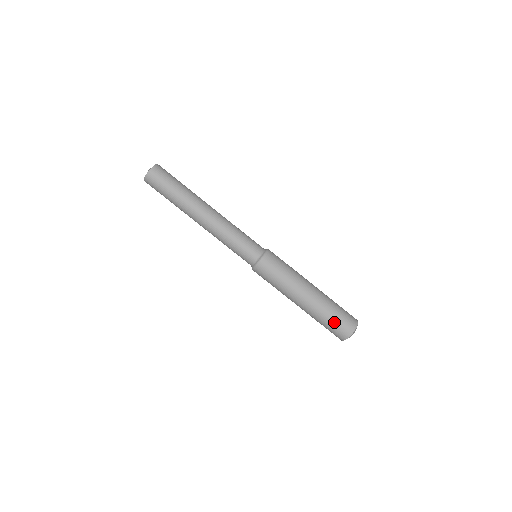
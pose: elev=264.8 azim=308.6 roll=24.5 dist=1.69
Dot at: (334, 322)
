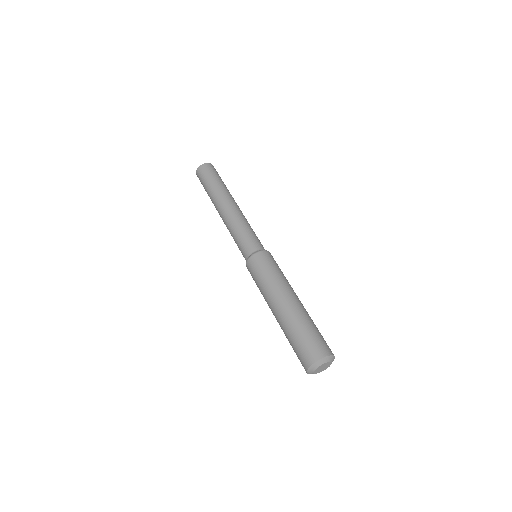
Dot at: (300, 341)
